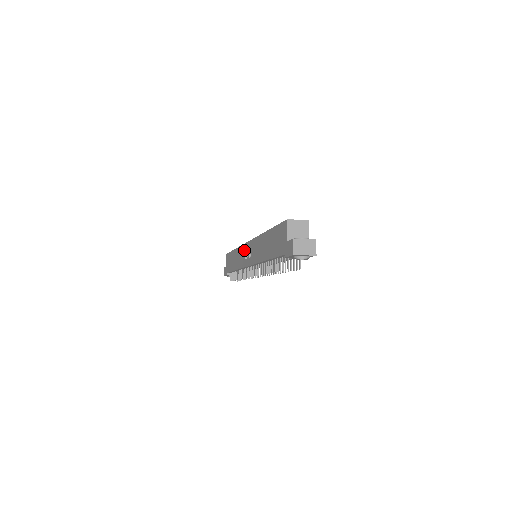
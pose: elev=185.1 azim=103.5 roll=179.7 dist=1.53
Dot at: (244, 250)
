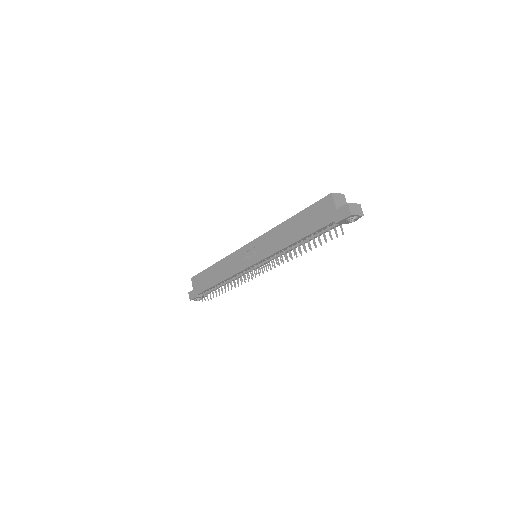
Dot at: (240, 255)
